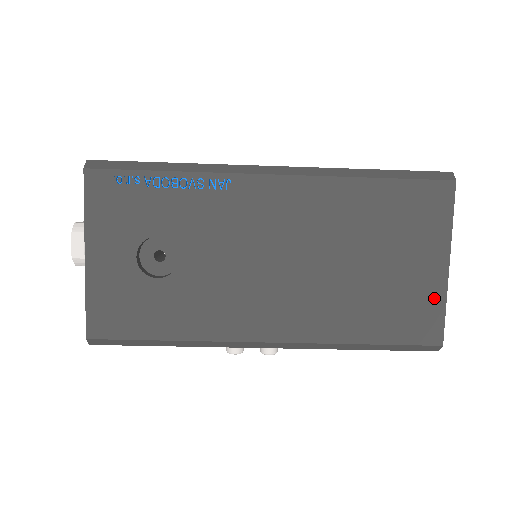
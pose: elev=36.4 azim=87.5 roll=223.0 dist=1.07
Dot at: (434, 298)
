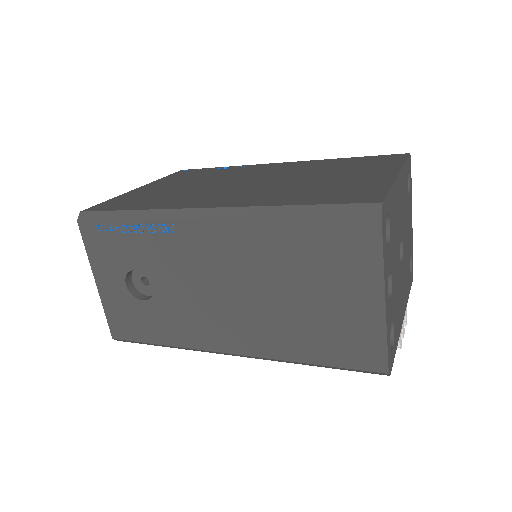
Dot at: (373, 330)
